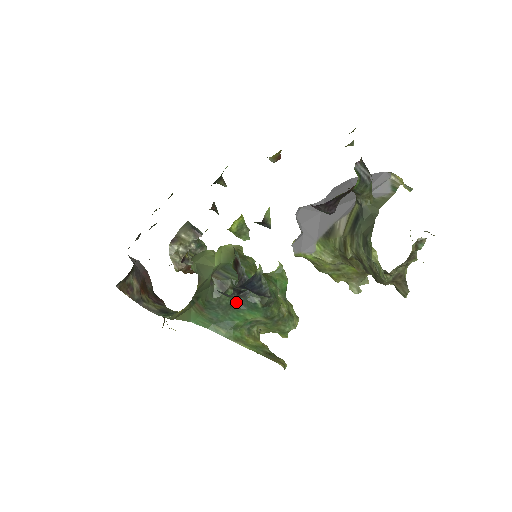
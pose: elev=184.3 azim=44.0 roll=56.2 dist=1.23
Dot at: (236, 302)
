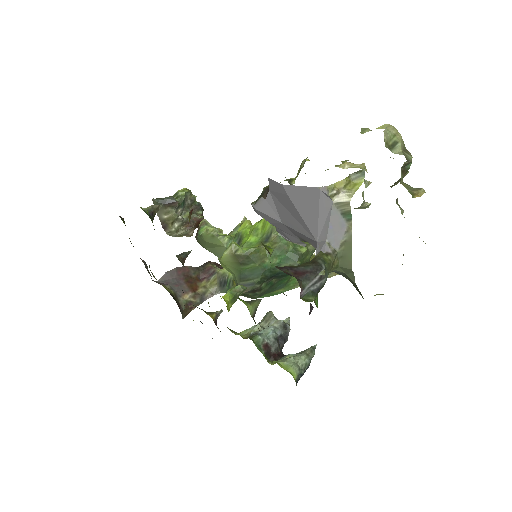
Dot at: (273, 281)
